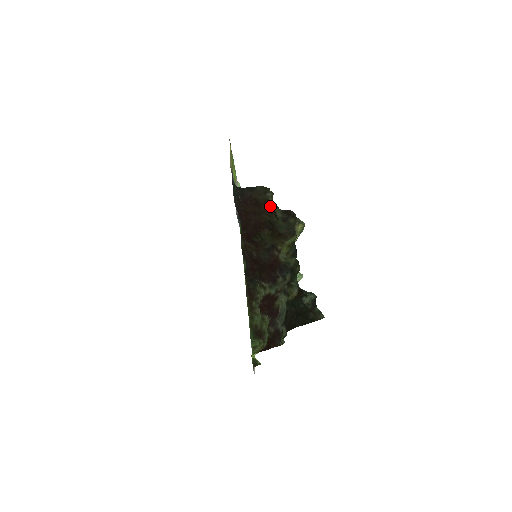
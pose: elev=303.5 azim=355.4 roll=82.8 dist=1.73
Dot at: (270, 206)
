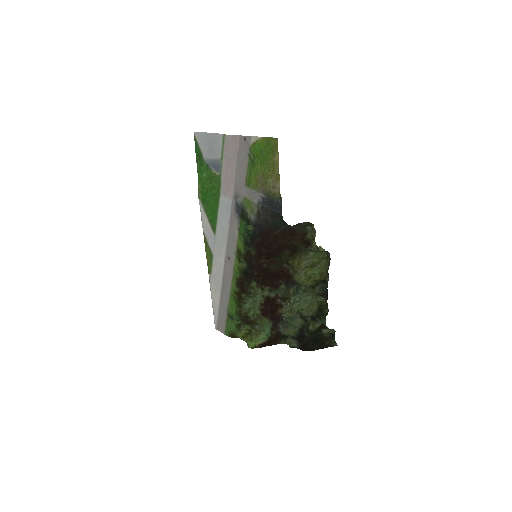
Dot at: (308, 241)
